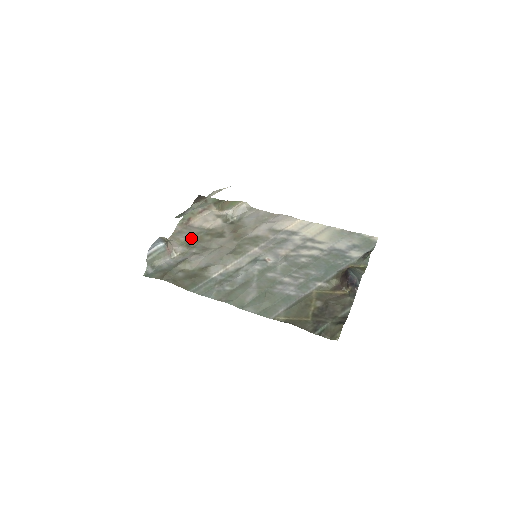
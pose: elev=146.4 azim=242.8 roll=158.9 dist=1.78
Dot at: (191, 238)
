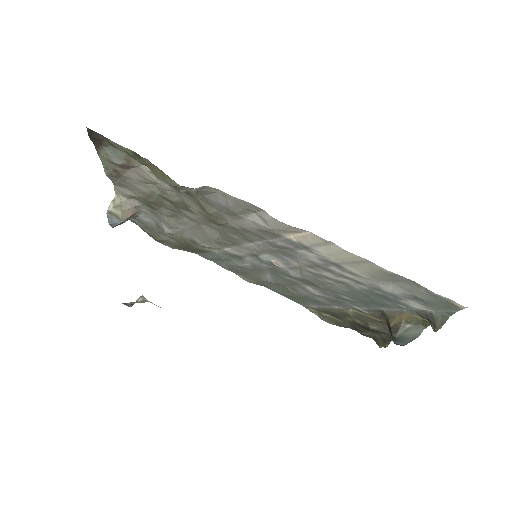
Dot at: (145, 200)
